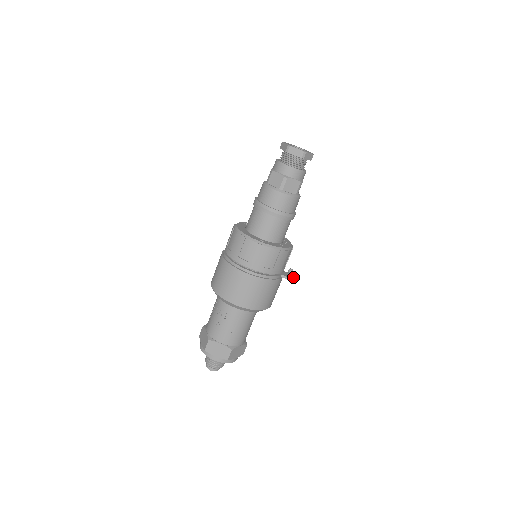
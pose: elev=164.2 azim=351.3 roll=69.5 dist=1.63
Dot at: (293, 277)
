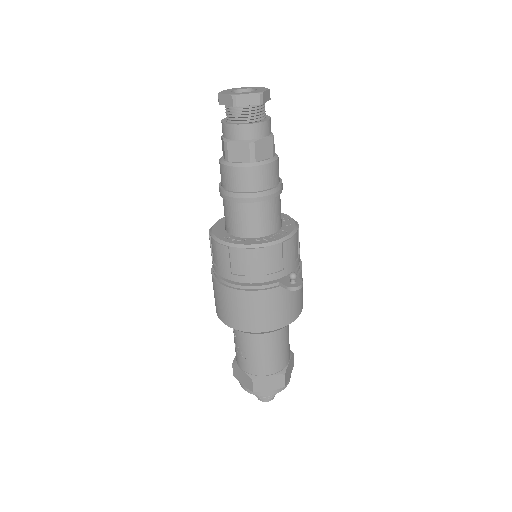
Dot at: (296, 285)
